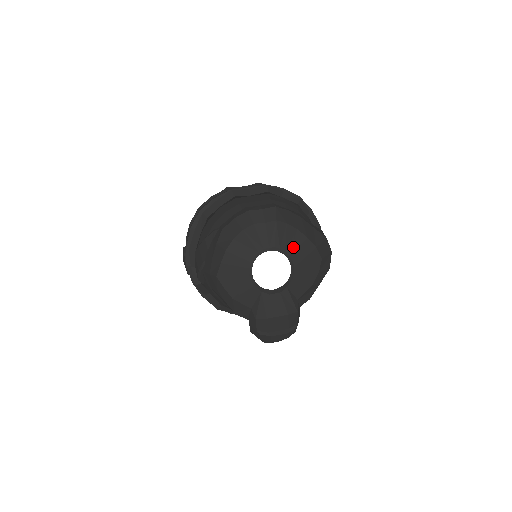
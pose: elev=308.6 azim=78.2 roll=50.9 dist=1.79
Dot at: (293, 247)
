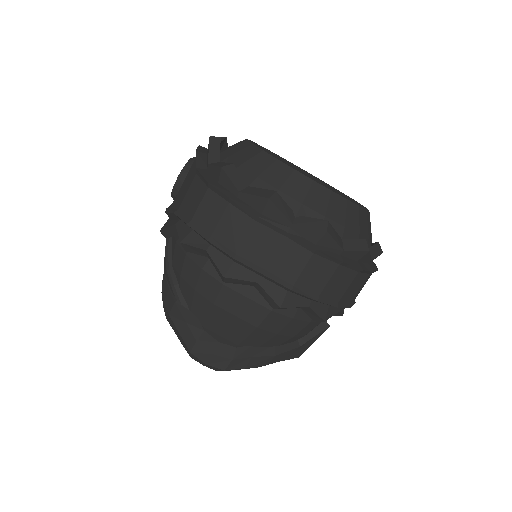
Dot at: occluded
